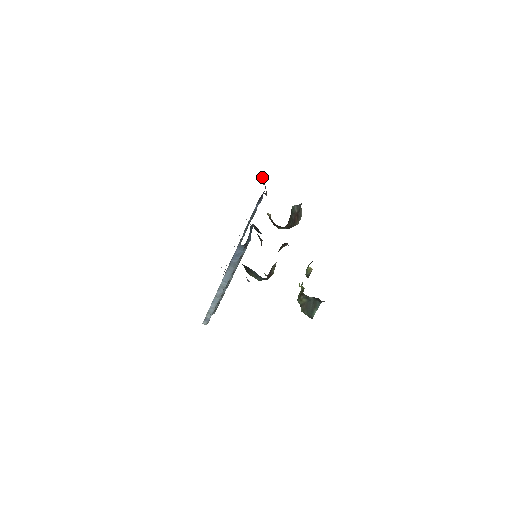
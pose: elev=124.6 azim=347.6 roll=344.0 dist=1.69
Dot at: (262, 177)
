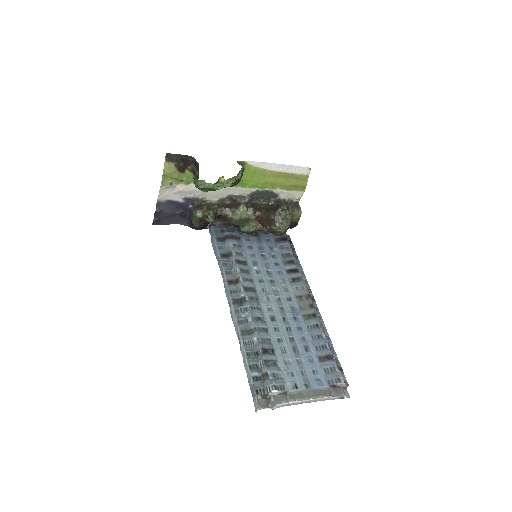
Dot at: (288, 235)
